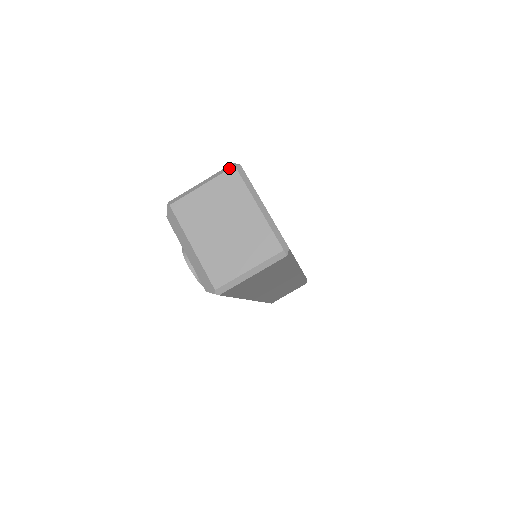
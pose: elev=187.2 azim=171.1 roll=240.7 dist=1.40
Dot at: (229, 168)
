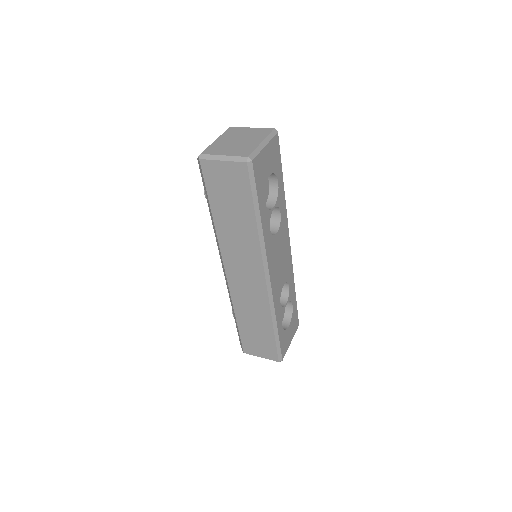
Dot at: (271, 128)
